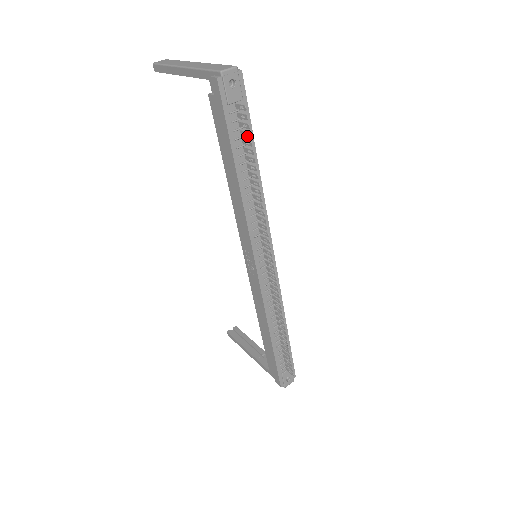
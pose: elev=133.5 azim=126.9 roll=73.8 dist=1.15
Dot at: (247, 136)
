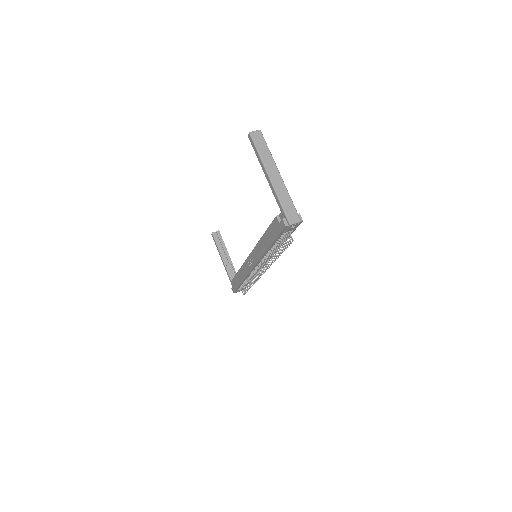
Dot at: (286, 244)
